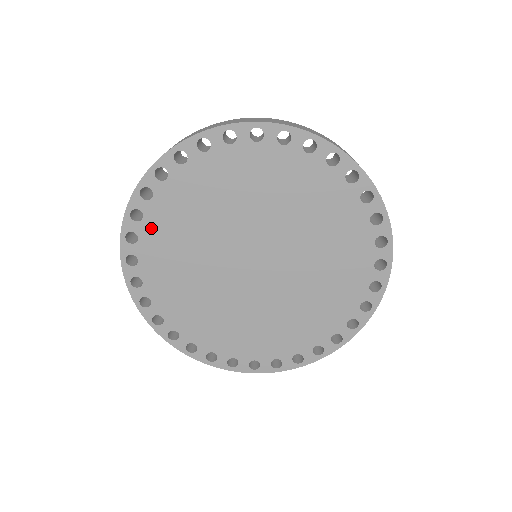
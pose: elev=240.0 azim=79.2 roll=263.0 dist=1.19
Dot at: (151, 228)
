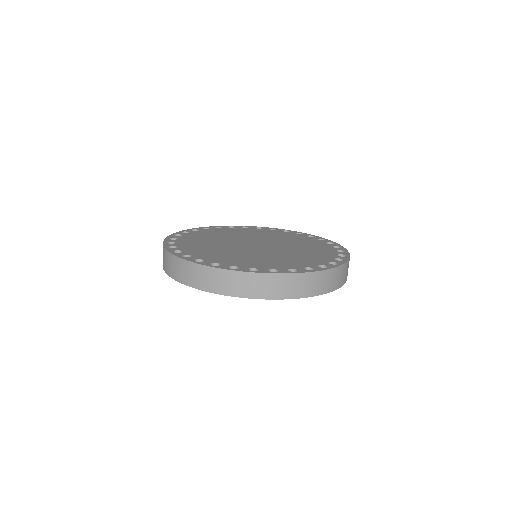
Dot at: (200, 233)
